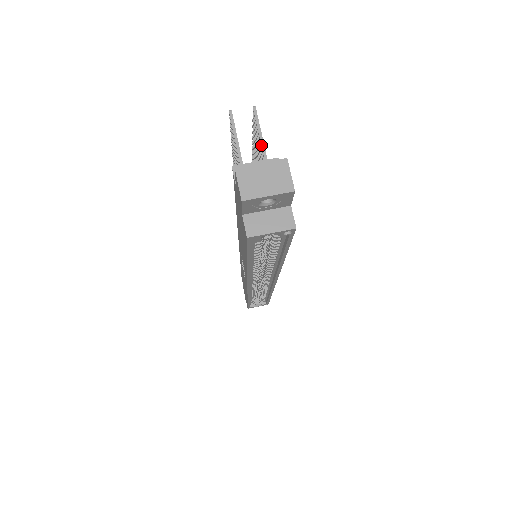
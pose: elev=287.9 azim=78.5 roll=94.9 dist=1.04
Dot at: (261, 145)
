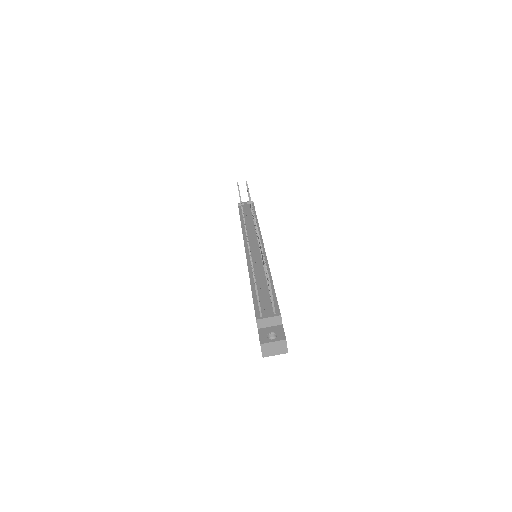
Dot at: (272, 302)
